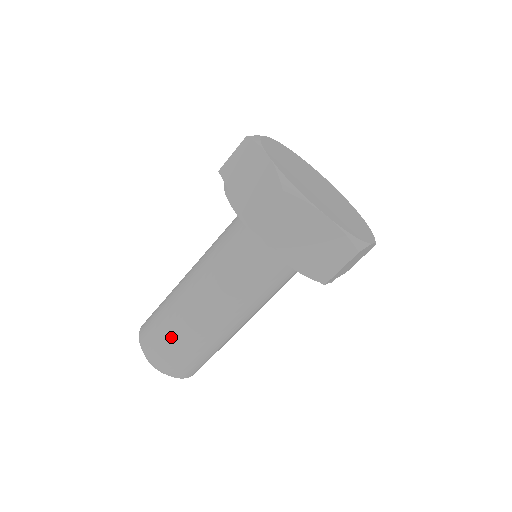
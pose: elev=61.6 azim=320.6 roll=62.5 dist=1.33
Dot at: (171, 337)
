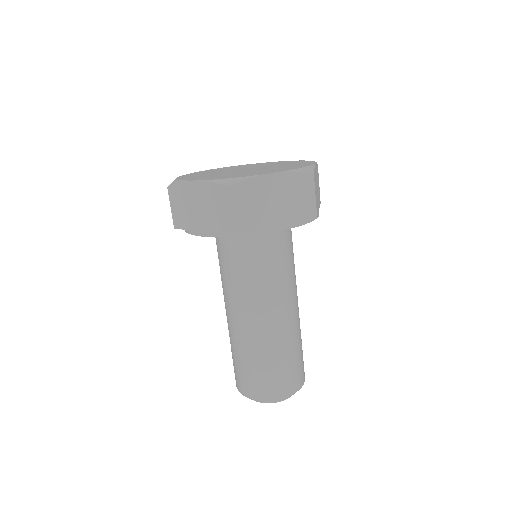
Dot at: (234, 359)
